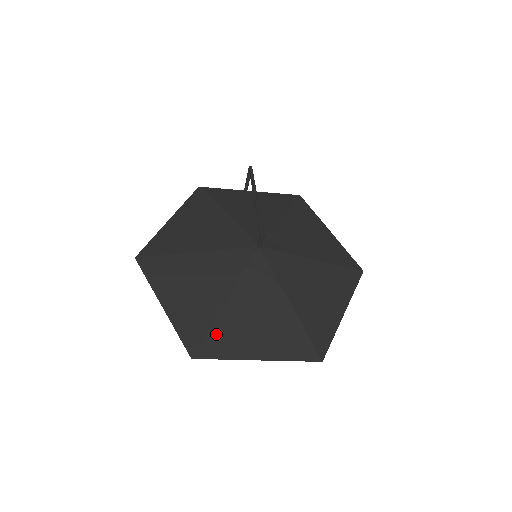
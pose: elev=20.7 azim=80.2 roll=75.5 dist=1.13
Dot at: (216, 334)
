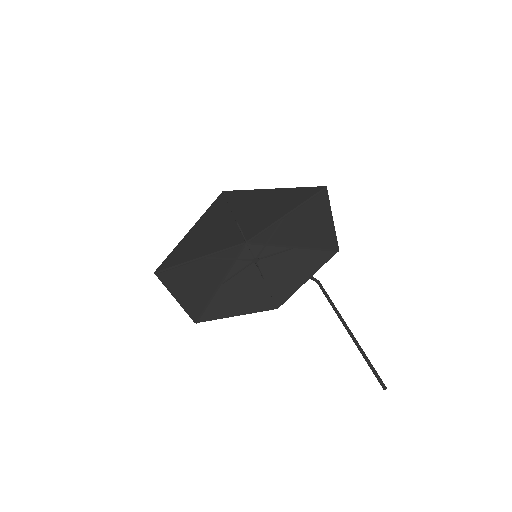
Dot at: (179, 261)
